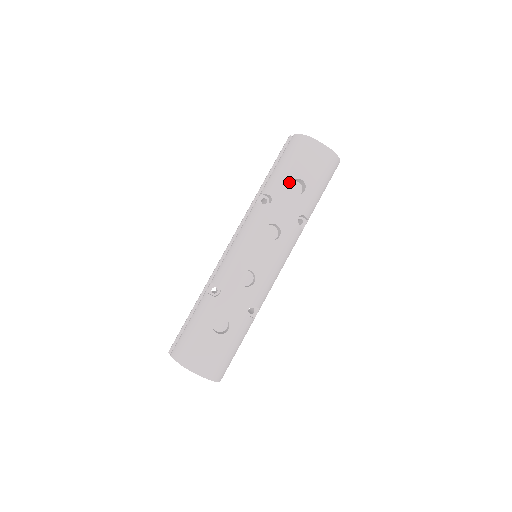
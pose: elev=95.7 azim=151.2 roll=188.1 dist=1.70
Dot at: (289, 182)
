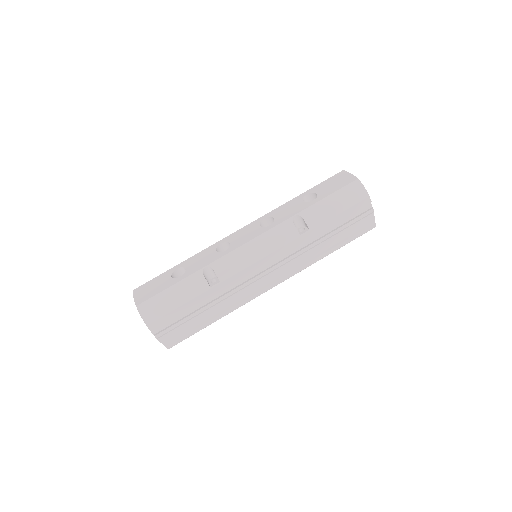
Dot at: (306, 194)
